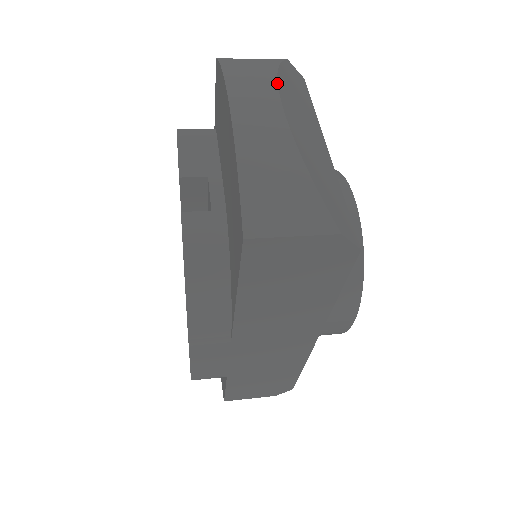
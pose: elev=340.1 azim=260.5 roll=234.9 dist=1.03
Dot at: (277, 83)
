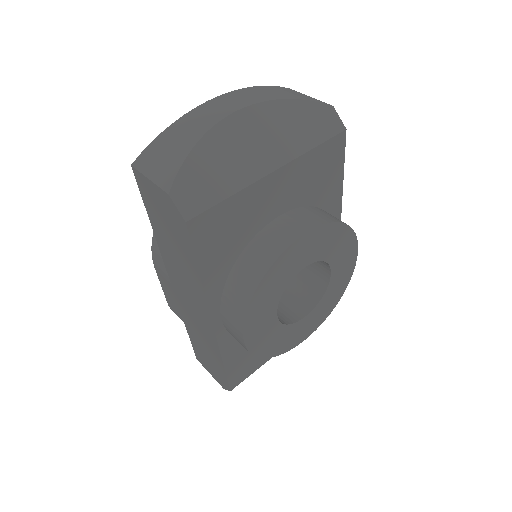
Dot at: (261, 102)
